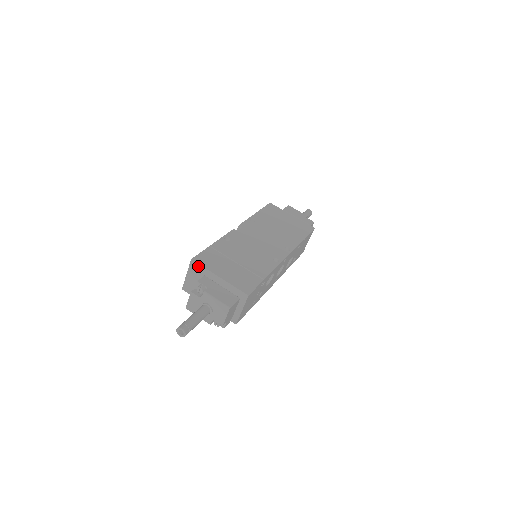
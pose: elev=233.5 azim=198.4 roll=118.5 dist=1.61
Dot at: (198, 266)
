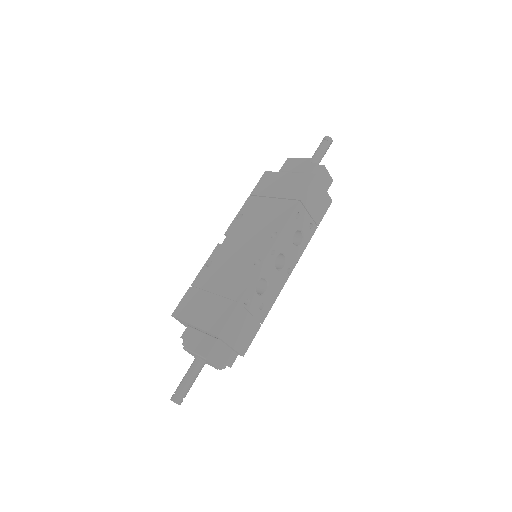
Dot at: (178, 319)
